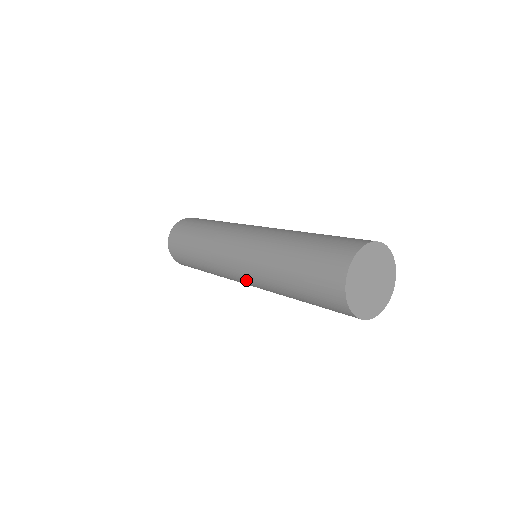
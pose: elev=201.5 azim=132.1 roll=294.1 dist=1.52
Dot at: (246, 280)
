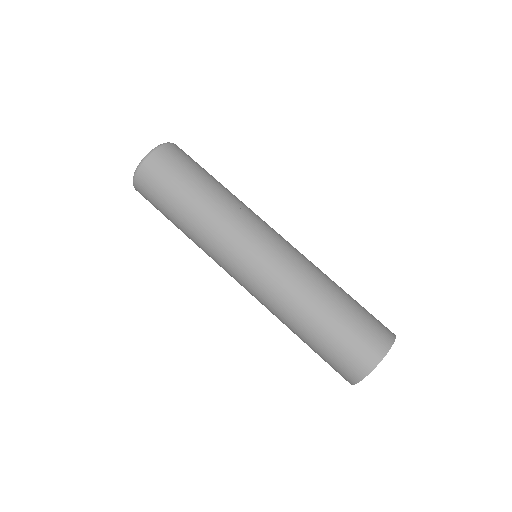
Dot at: (246, 289)
